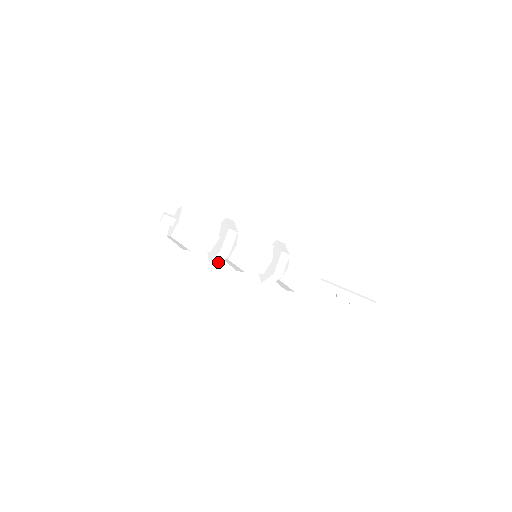
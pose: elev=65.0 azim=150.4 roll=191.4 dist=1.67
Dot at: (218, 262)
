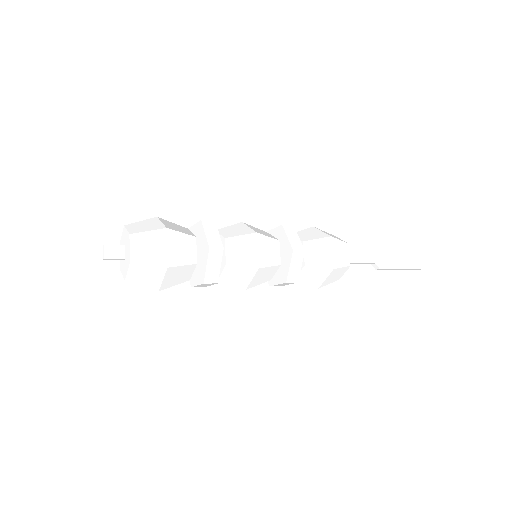
Dot at: (215, 275)
